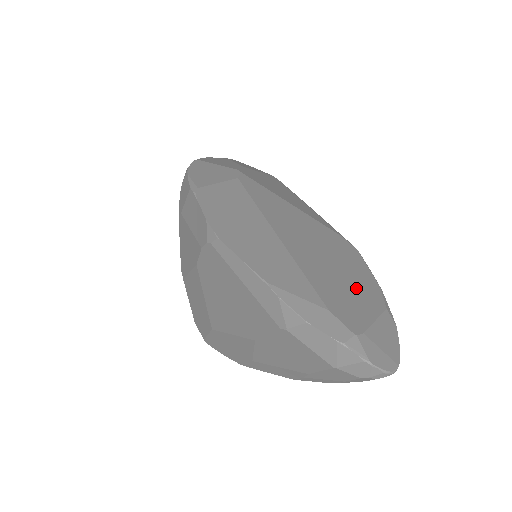
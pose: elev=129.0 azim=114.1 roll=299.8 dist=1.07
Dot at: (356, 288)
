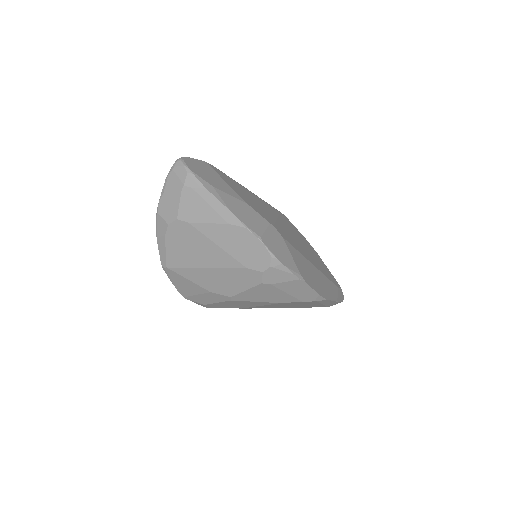
Dot at: (316, 255)
